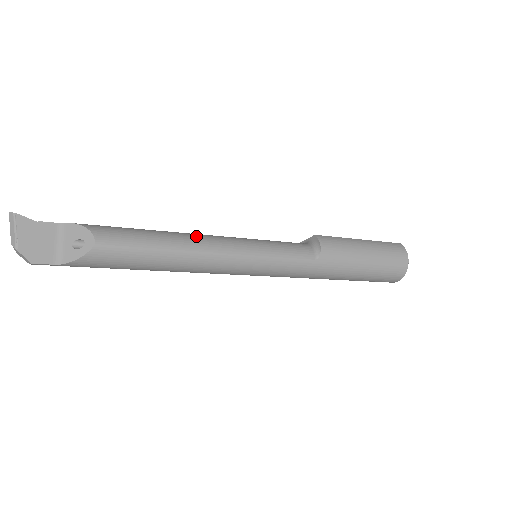
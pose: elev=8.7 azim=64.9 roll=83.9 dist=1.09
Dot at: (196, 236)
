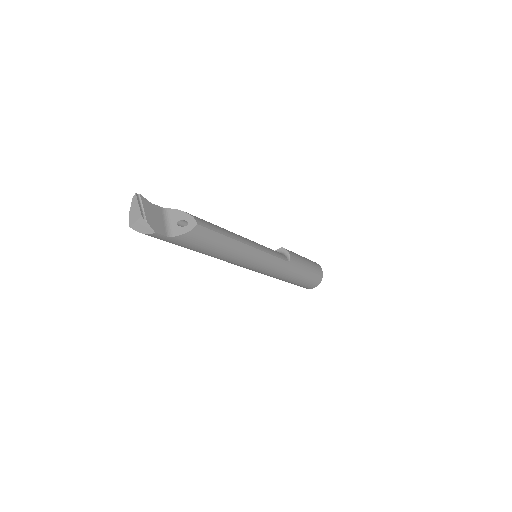
Dot at: occluded
